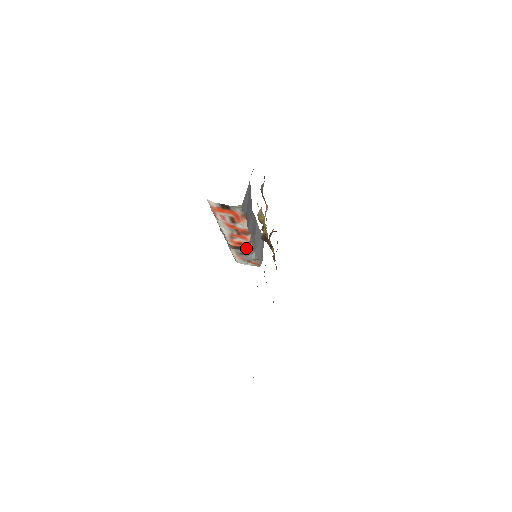
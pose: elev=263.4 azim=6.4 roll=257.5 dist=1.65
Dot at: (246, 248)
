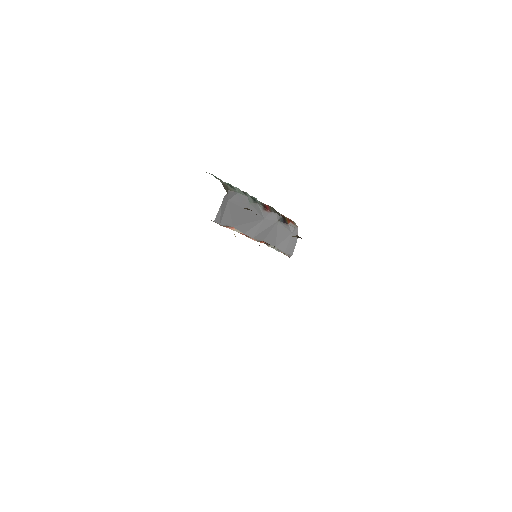
Dot at: occluded
